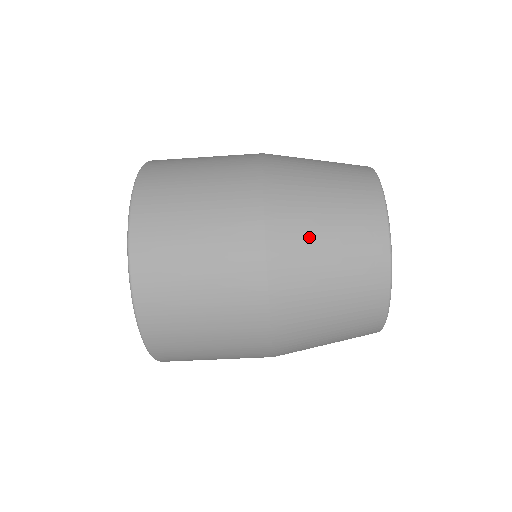
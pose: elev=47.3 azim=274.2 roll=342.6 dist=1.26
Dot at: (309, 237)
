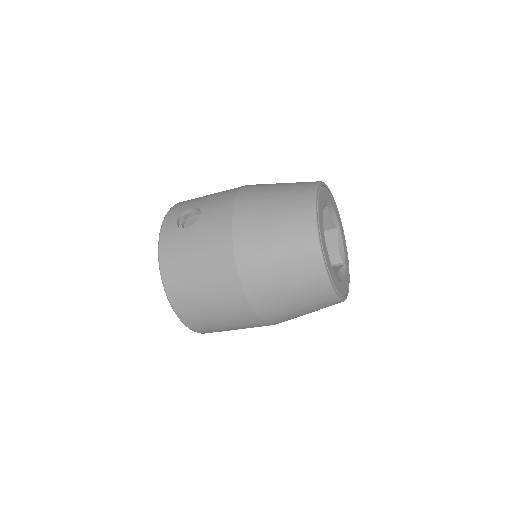
Dot at: (292, 317)
